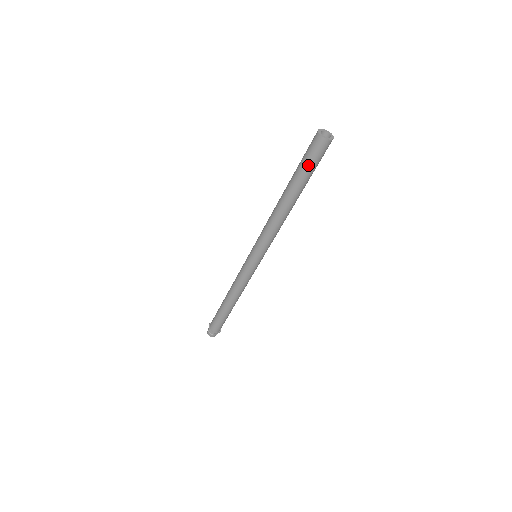
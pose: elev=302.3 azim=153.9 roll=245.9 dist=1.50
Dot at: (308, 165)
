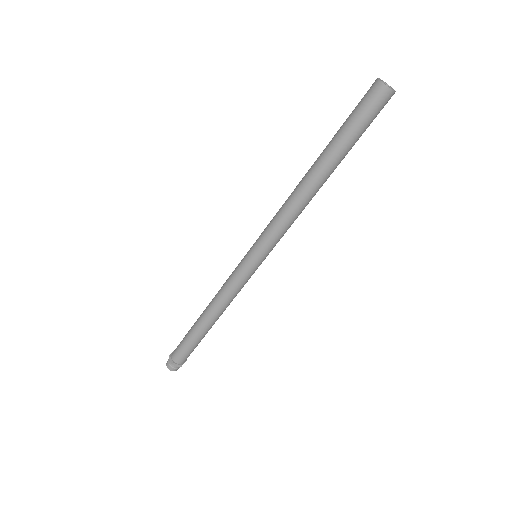
Dot at: (353, 121)
